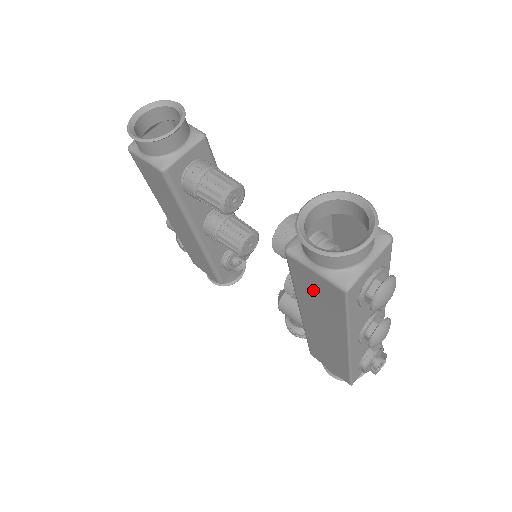
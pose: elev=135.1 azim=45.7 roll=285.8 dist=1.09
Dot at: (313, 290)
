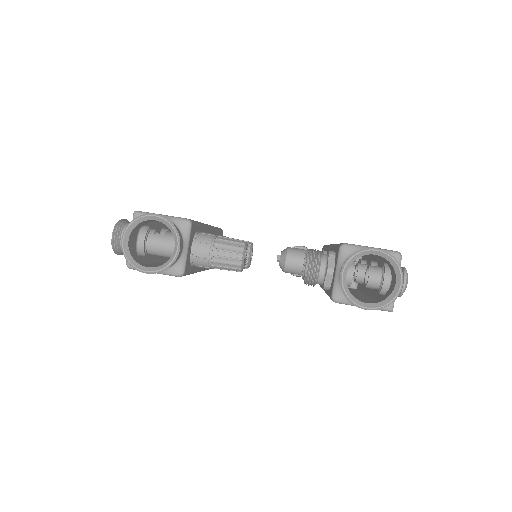
Dot at: occluded
